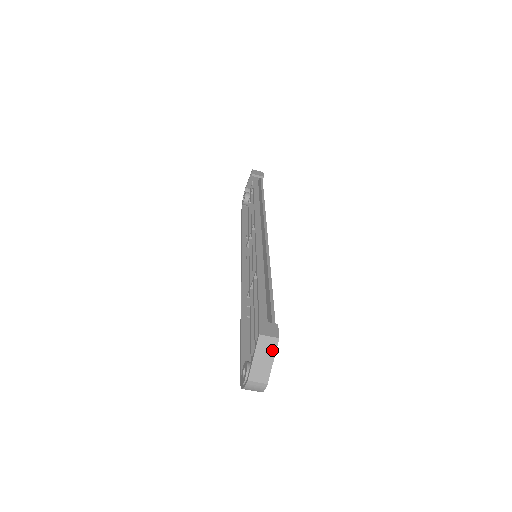
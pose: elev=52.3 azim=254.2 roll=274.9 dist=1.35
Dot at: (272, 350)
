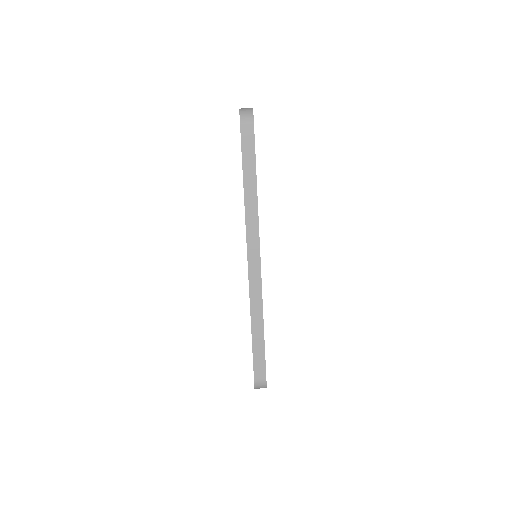
Dot at: occluded
